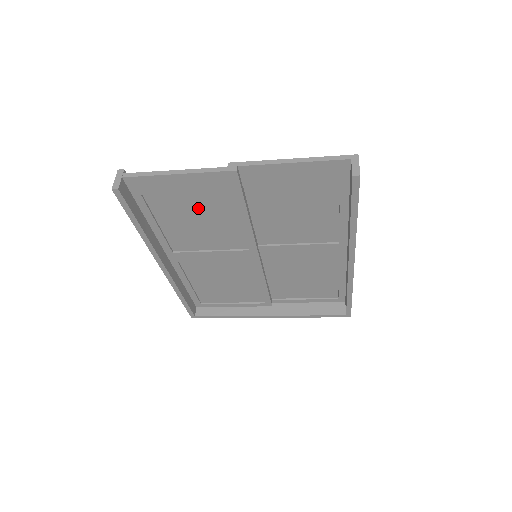
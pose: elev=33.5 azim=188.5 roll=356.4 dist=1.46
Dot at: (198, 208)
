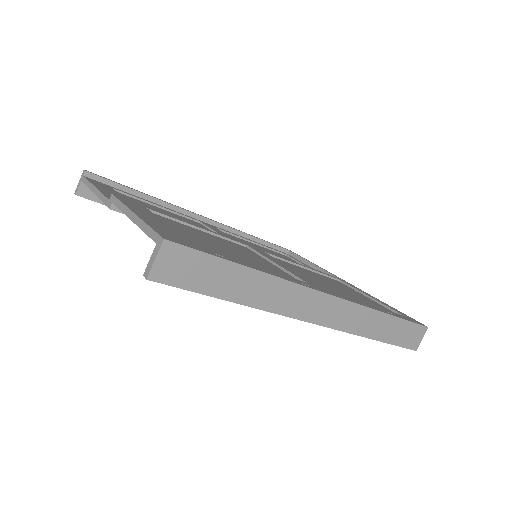
Dot at: occluded
